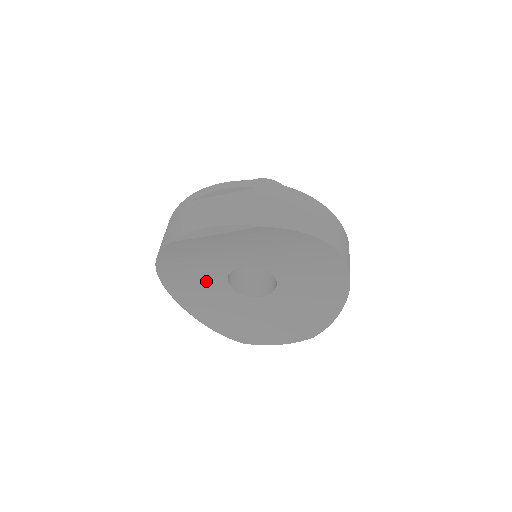
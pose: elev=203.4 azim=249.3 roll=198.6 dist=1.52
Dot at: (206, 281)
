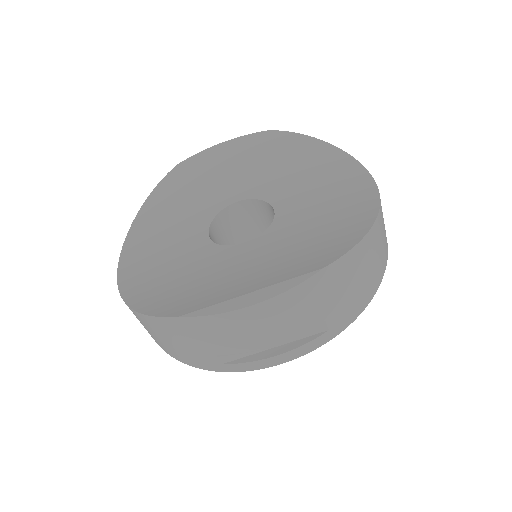
Dot at: (181, 235)
